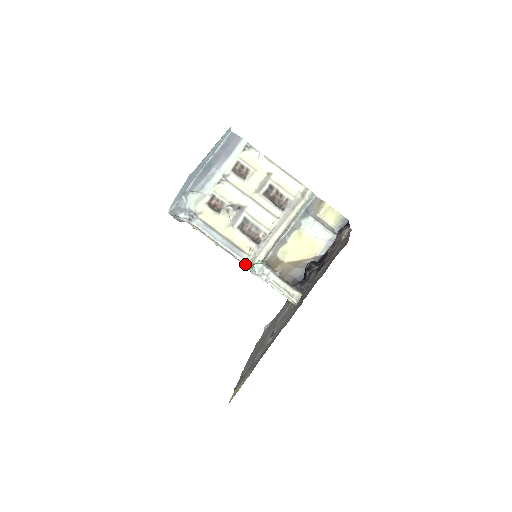
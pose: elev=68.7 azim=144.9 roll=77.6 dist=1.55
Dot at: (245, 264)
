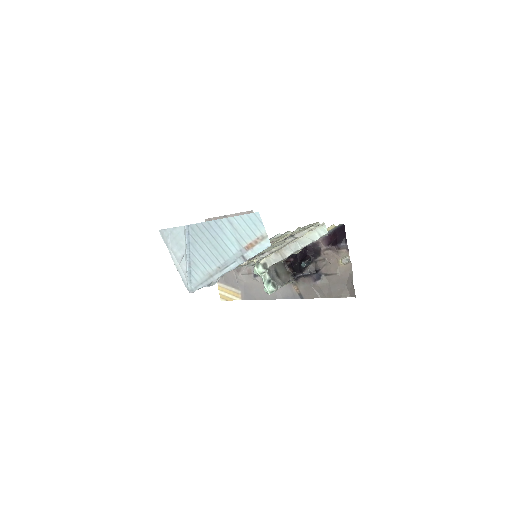
Dot at: (248, 266)
